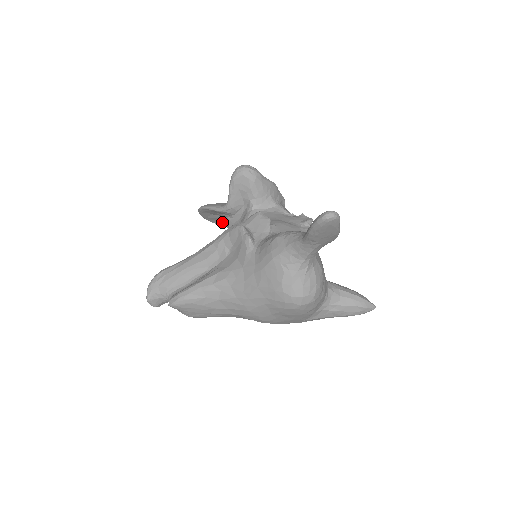
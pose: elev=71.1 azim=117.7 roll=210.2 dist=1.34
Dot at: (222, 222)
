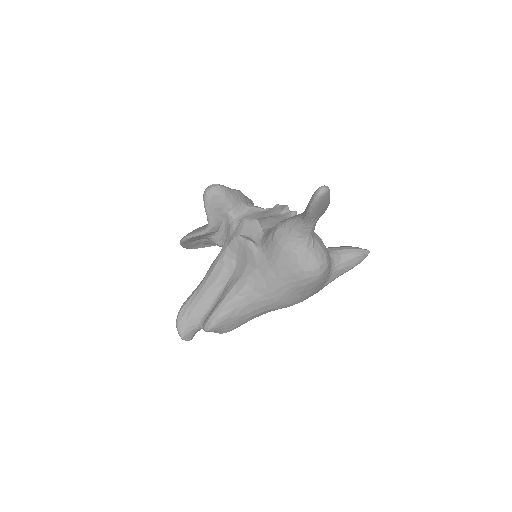
Dot at: (205, 244)
